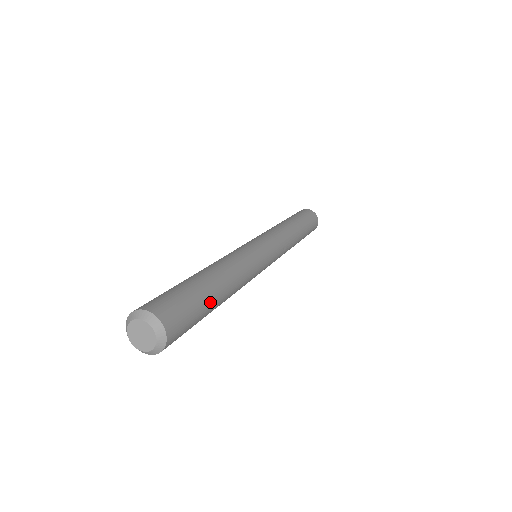
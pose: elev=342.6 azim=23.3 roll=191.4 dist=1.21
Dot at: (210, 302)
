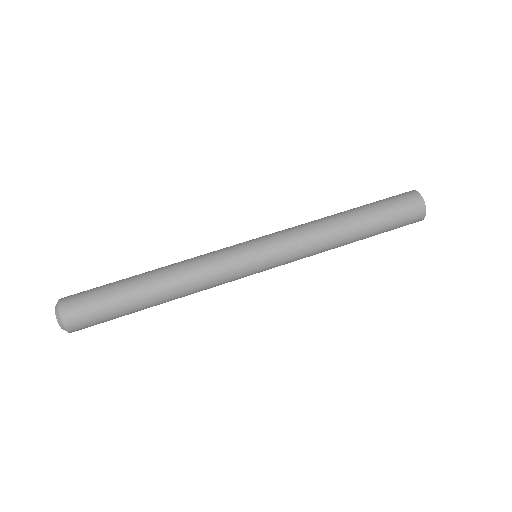
Dot at: (126, 297)
